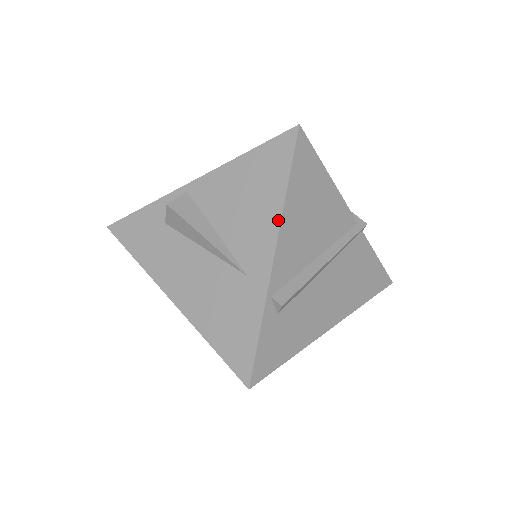
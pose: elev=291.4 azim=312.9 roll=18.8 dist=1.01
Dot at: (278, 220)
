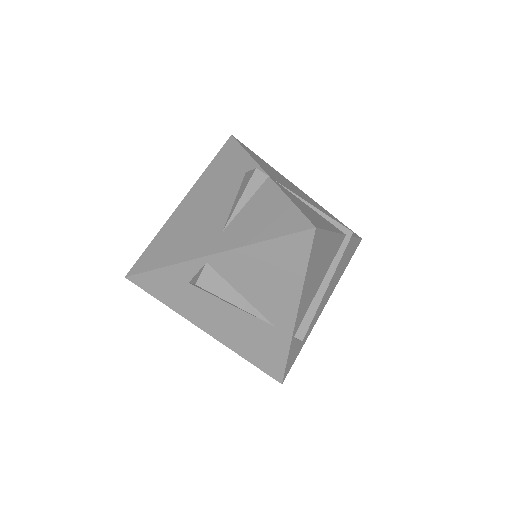
Dot at: (299, 295)
